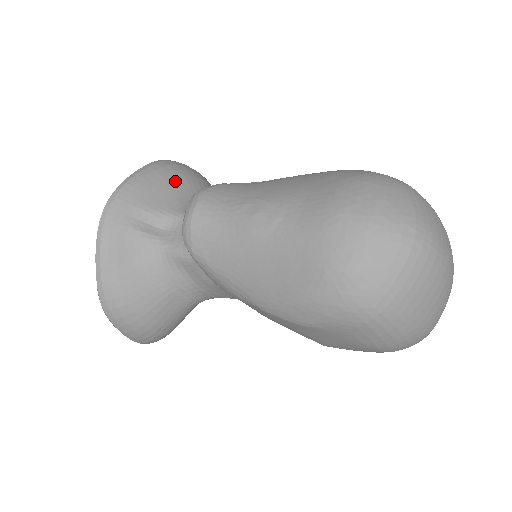
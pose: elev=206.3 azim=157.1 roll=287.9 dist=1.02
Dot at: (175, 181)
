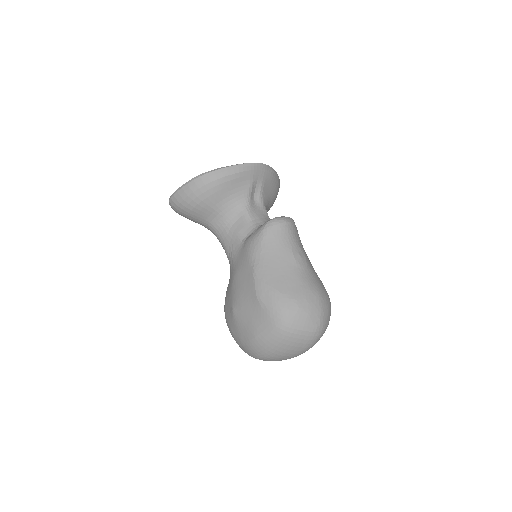
Dot at: (274, 194)
